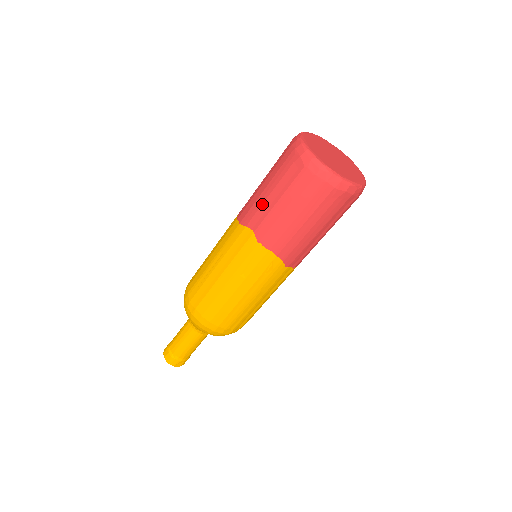
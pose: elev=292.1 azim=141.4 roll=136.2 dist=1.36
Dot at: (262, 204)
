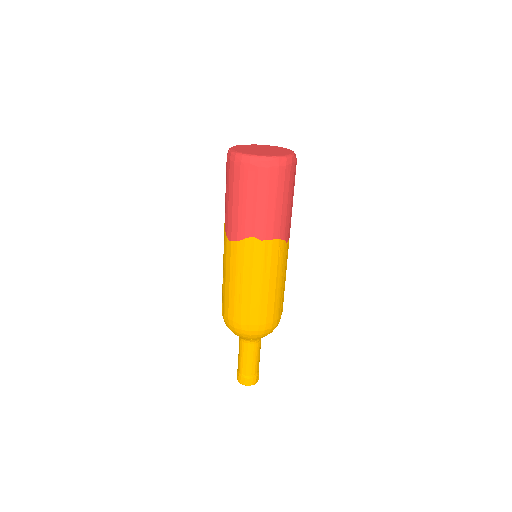
Dot at: (246, 215)
